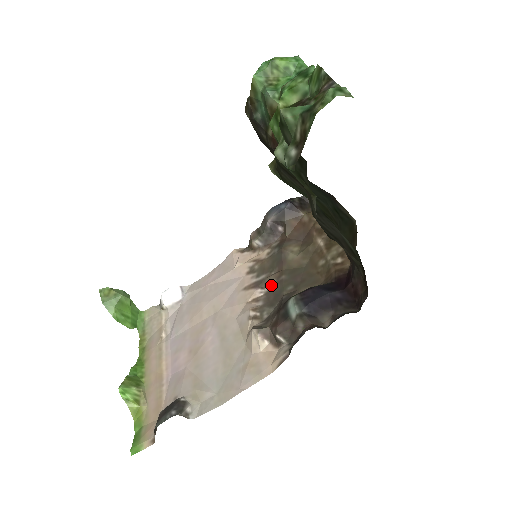
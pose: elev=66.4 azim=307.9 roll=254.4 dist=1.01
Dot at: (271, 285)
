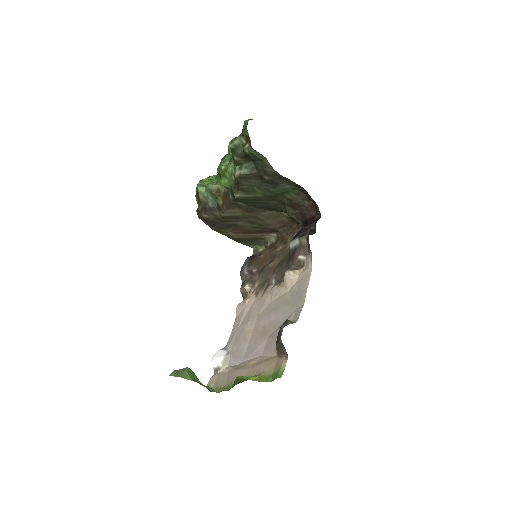
Dot at: (274, 277)
